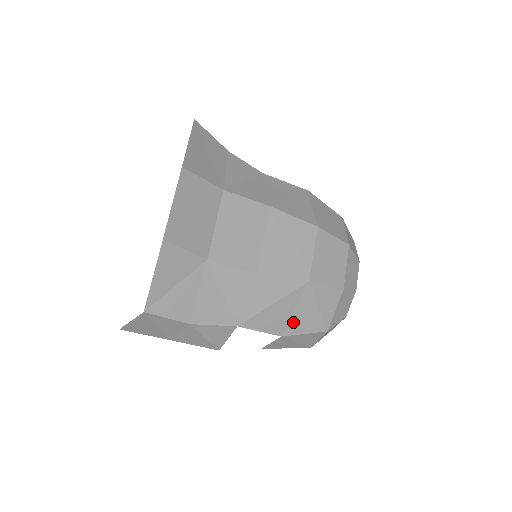
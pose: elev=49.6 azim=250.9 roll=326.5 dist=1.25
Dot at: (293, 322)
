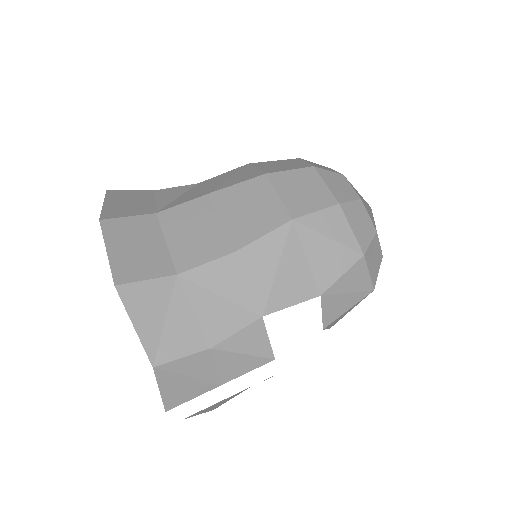
Dot at: (318, 272)
